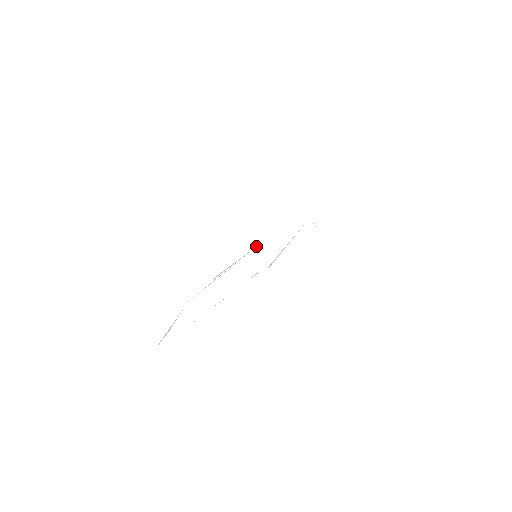
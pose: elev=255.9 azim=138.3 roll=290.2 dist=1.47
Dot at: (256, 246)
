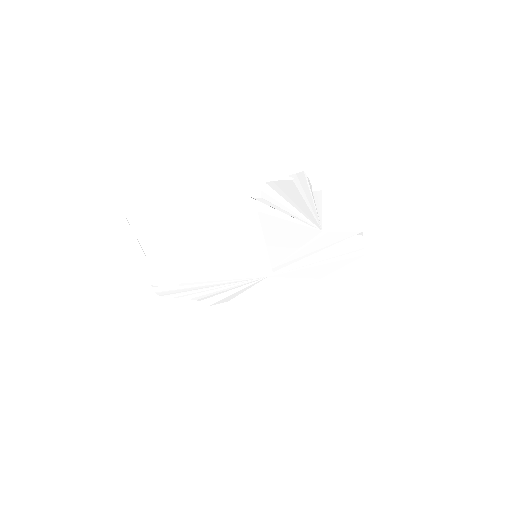
Dot at: (261, 279)
